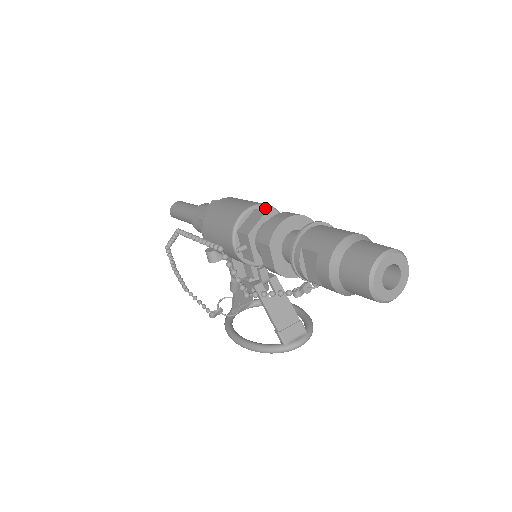
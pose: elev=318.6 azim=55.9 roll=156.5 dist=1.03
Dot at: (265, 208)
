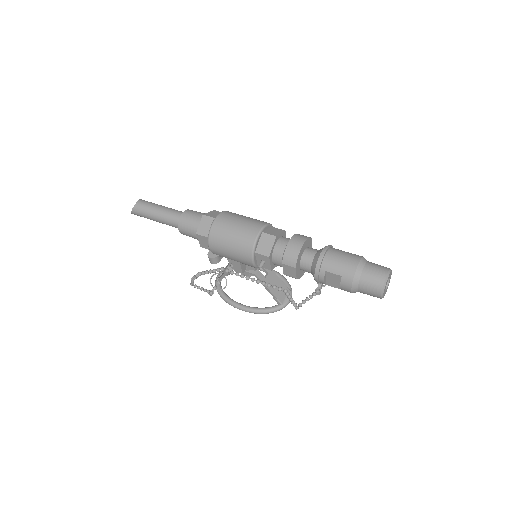
Dot at: (266, 228)
